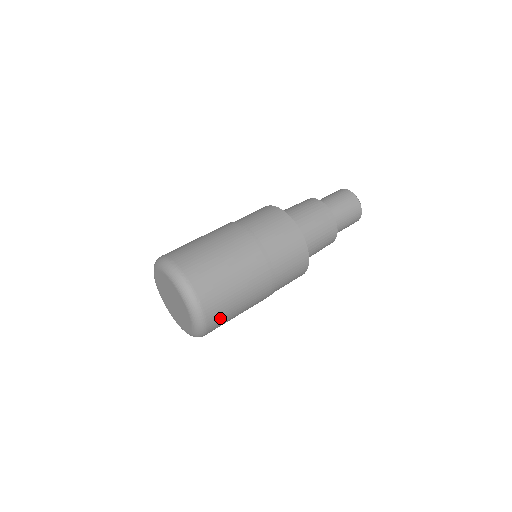
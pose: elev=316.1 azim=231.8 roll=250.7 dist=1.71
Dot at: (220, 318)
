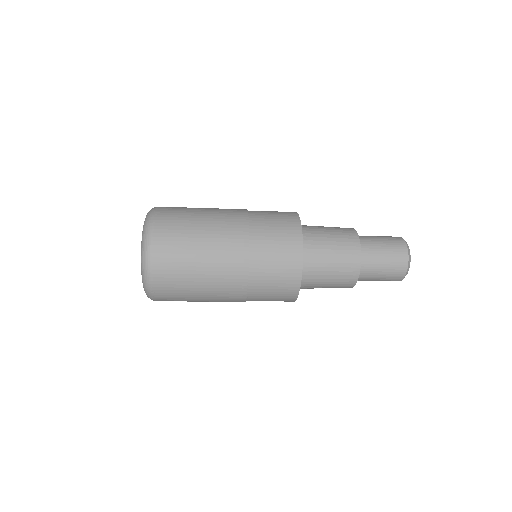
Dot at: (172, 214)
